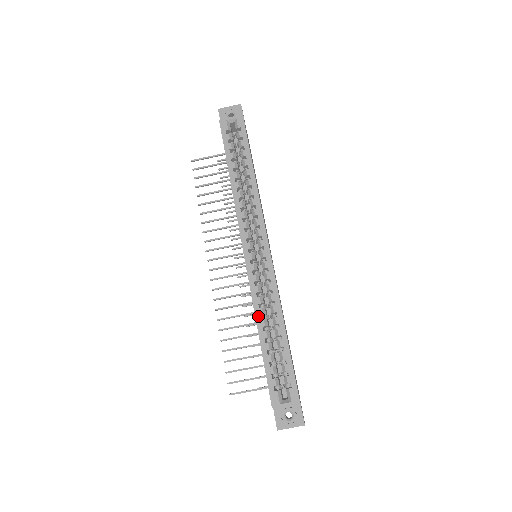
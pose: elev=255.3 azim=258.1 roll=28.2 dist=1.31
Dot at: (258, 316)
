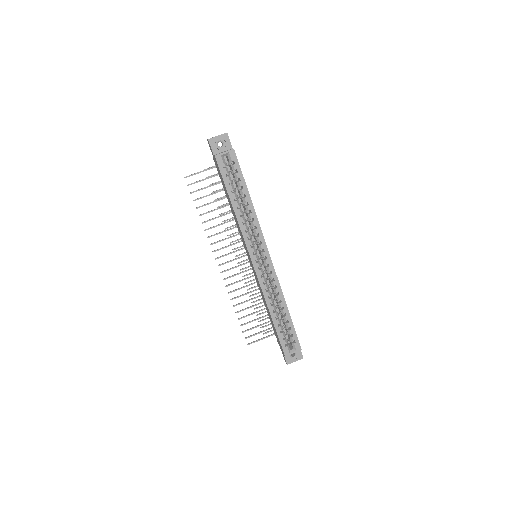
Dot at: (269, 304)
